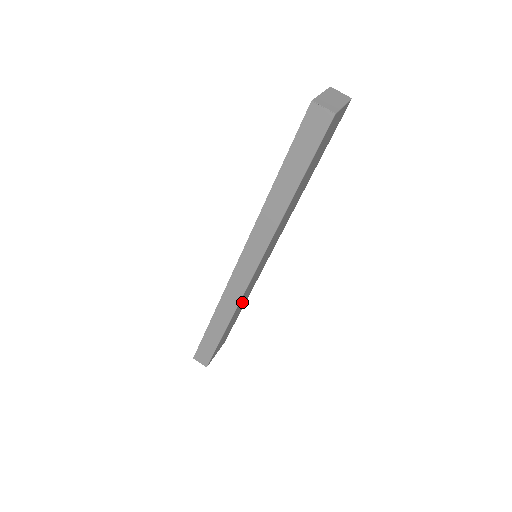
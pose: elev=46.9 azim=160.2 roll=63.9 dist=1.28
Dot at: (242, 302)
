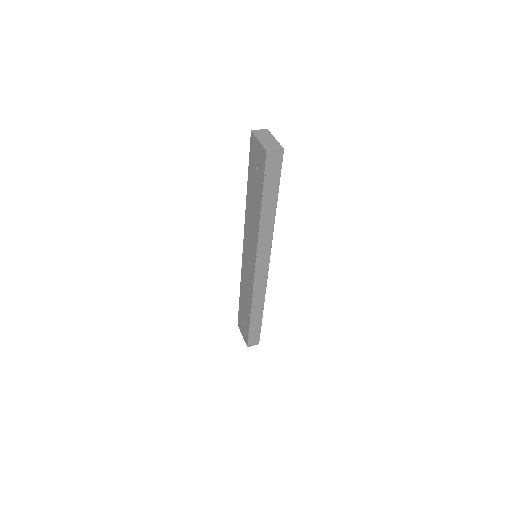
Dot at: occluded
